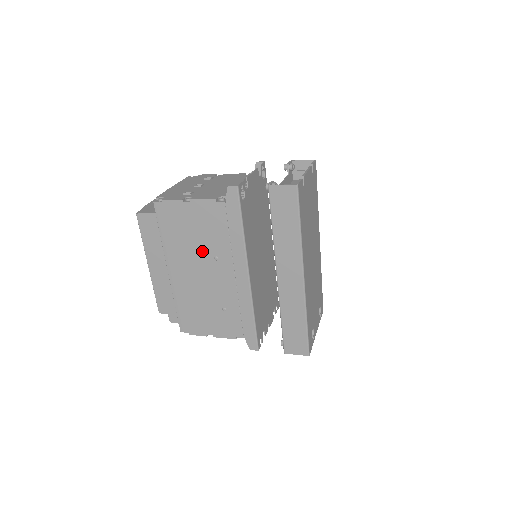
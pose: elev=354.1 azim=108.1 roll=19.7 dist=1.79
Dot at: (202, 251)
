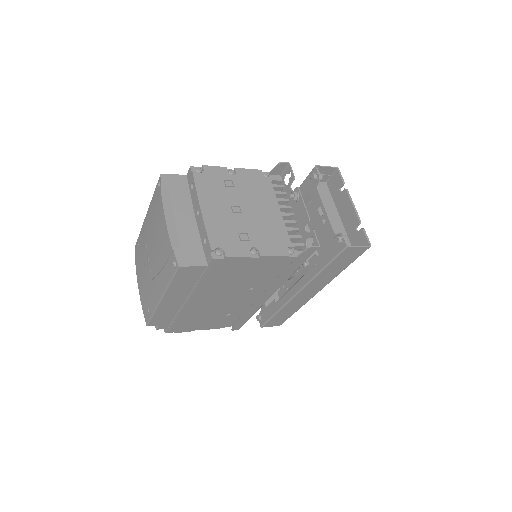
Dot at: (240, 286)
